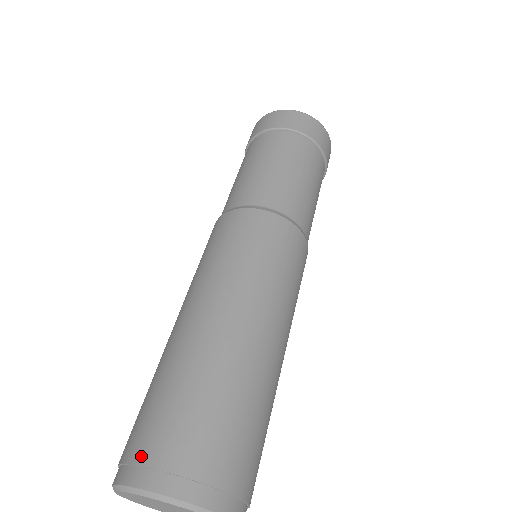
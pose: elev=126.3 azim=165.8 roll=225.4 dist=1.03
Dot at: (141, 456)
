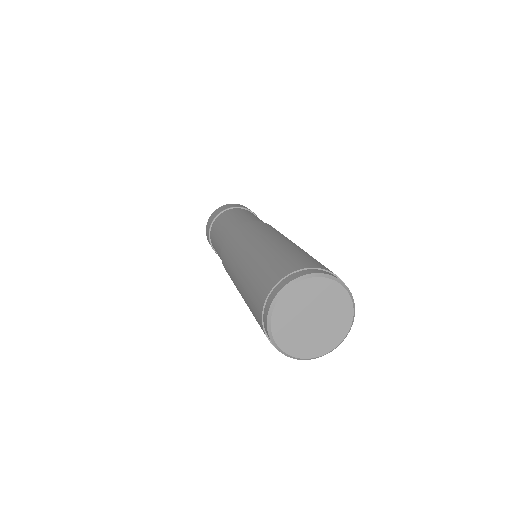
Dot at: (269, 288)
